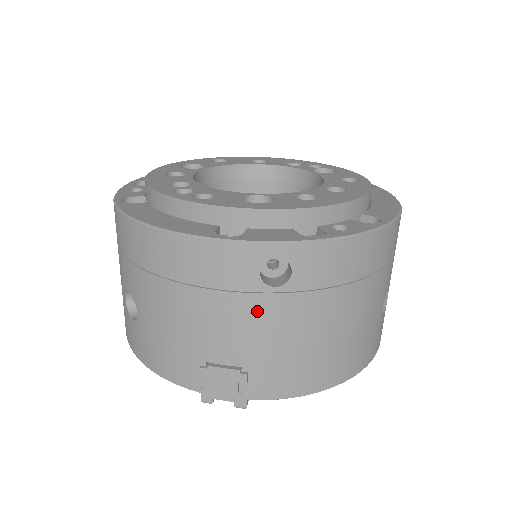
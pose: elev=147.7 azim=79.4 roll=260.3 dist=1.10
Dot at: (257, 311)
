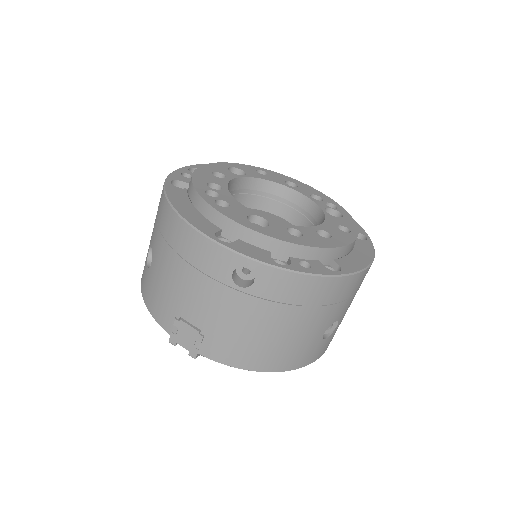
Dot at: (223, 297)
